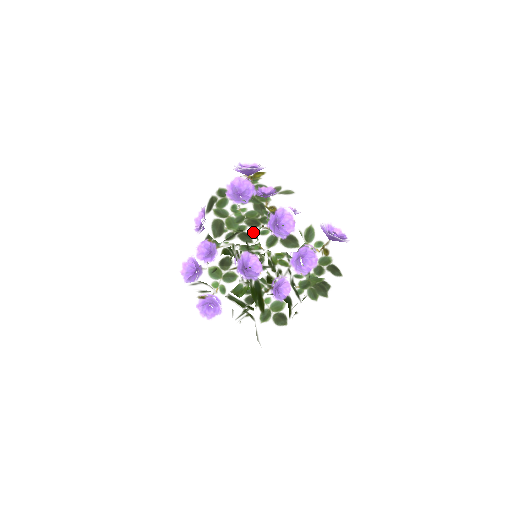
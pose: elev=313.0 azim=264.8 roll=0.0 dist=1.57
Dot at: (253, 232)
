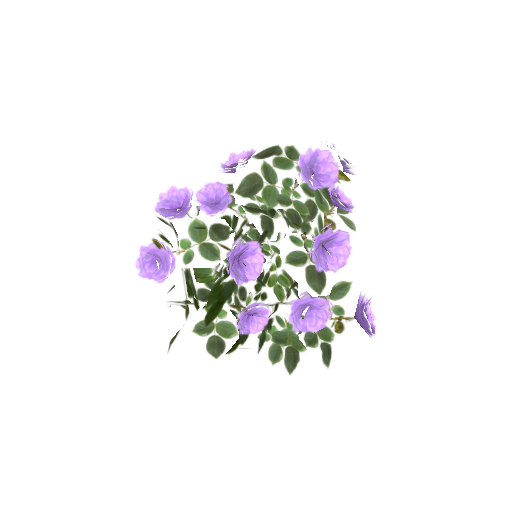
Dot at: (288, 228)
